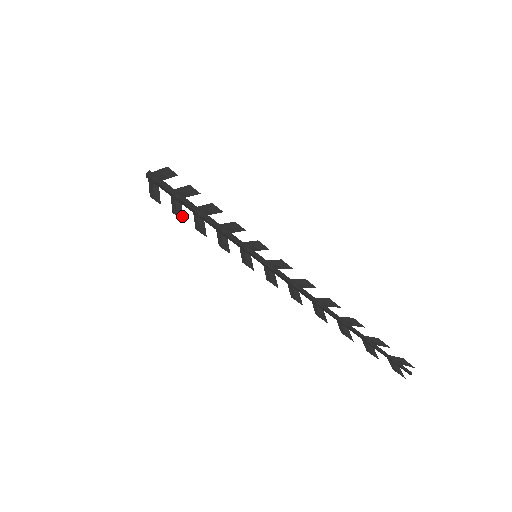
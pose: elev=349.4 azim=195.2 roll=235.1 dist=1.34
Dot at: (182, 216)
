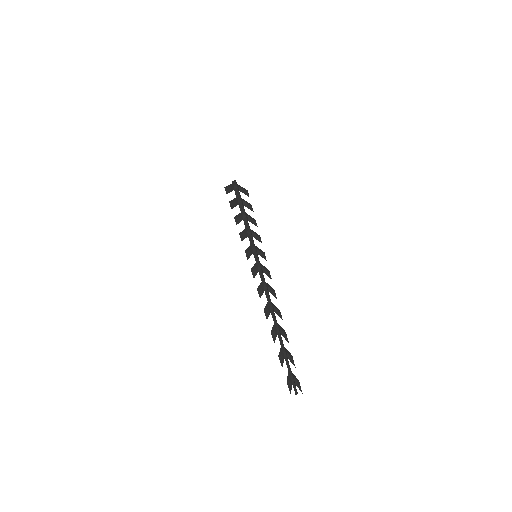
Dot at: (233, 207)
